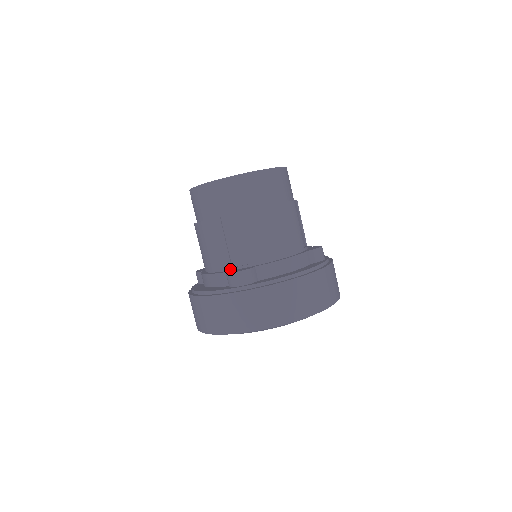
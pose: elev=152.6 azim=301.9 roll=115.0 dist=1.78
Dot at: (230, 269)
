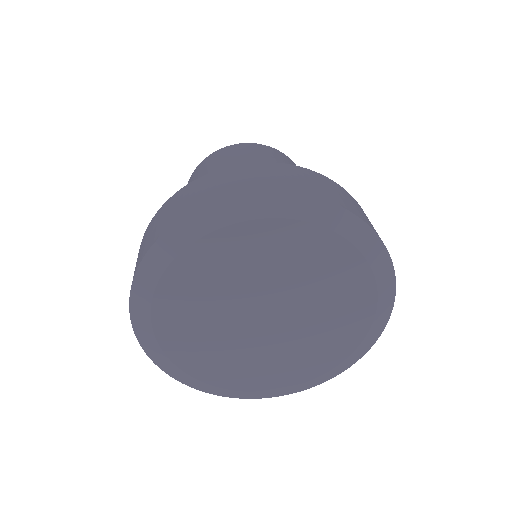
Dot at: occluded
